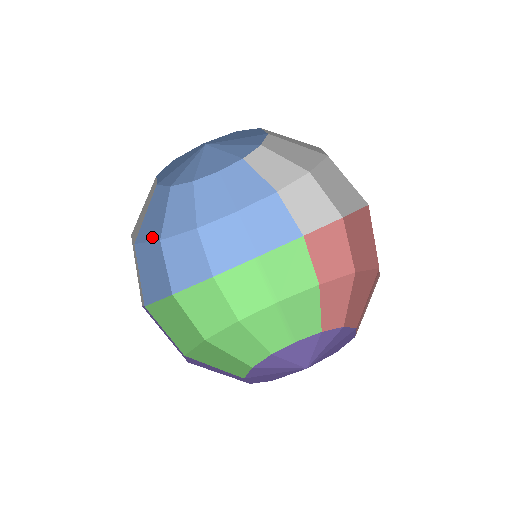
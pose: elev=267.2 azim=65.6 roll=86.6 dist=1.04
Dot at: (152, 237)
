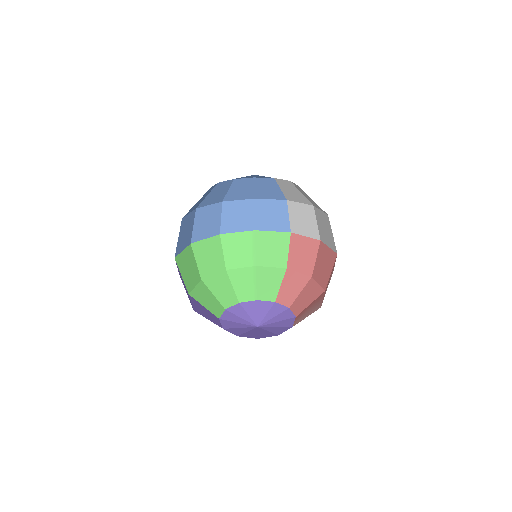
Dot at: occluded
